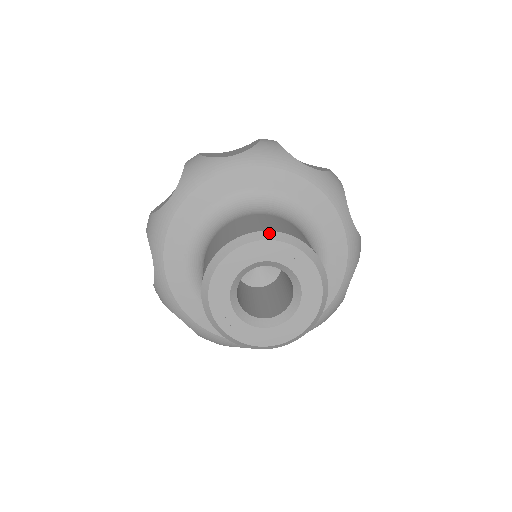
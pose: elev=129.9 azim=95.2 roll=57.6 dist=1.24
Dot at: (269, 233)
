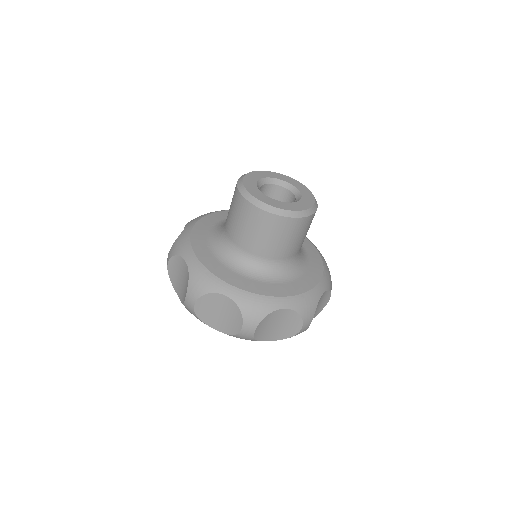
Dot at: occluded
